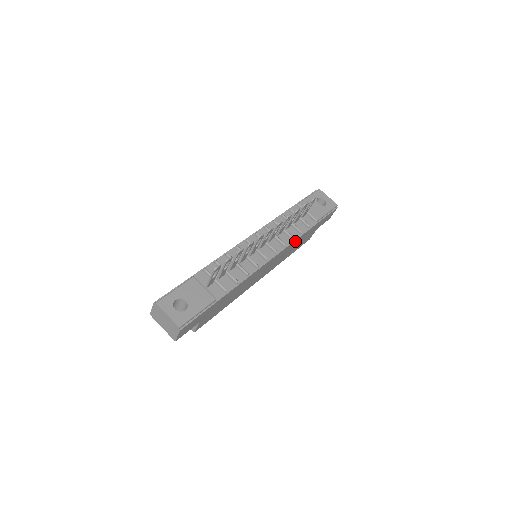
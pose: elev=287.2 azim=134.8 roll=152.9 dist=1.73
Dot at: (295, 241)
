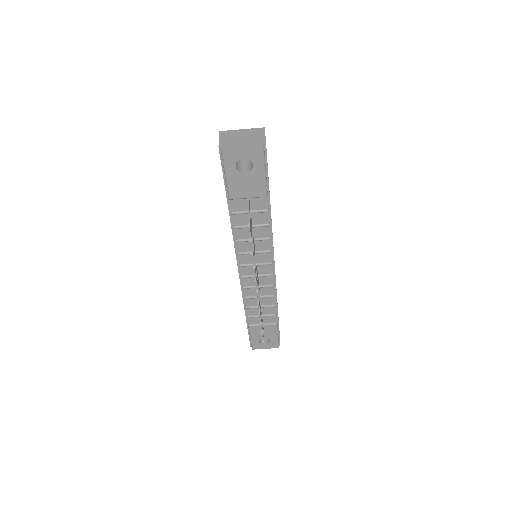
Dot at: (271, 230)
